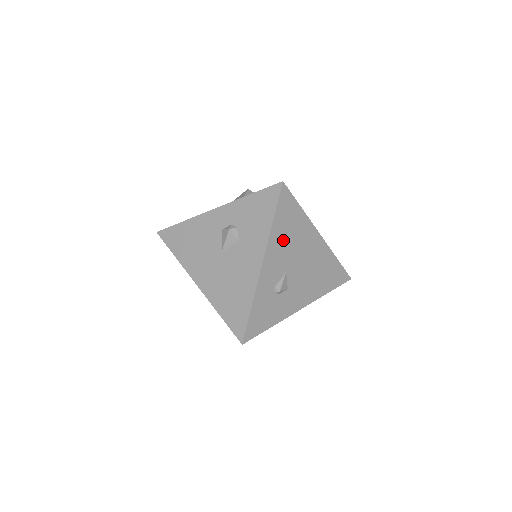
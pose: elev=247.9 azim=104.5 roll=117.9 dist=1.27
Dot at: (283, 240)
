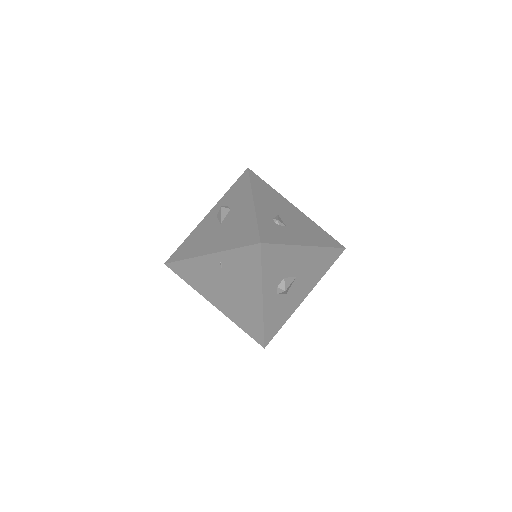
Dot at: (265, 196)
